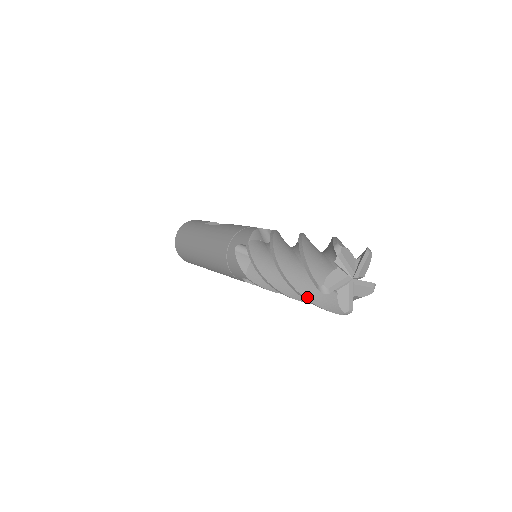
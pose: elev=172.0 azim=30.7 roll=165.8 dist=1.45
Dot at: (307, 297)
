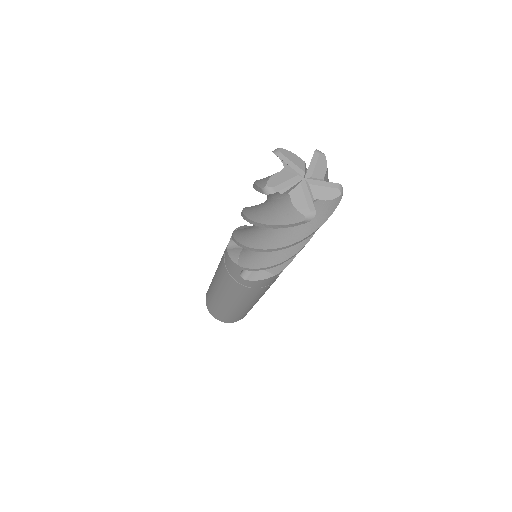
Dot at: (257, 180)
